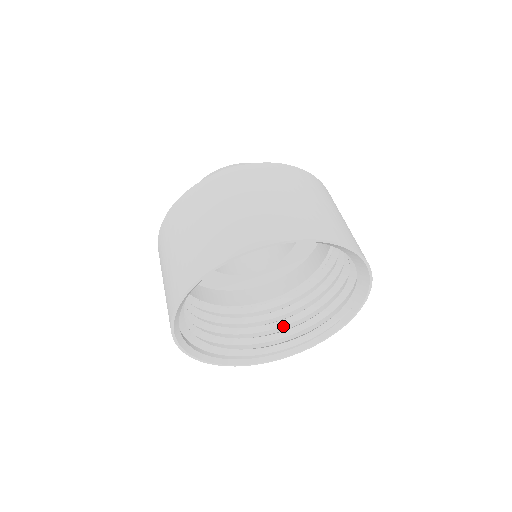
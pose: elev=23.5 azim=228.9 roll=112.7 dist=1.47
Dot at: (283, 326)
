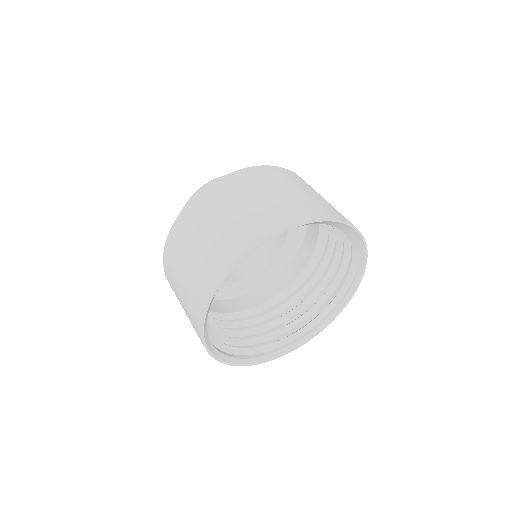
Dot at: (315, 298)
